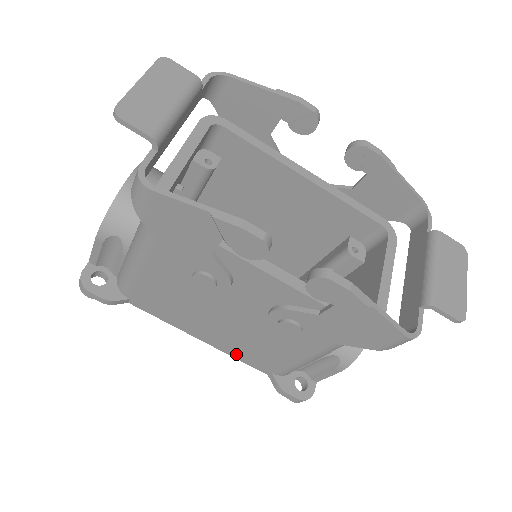
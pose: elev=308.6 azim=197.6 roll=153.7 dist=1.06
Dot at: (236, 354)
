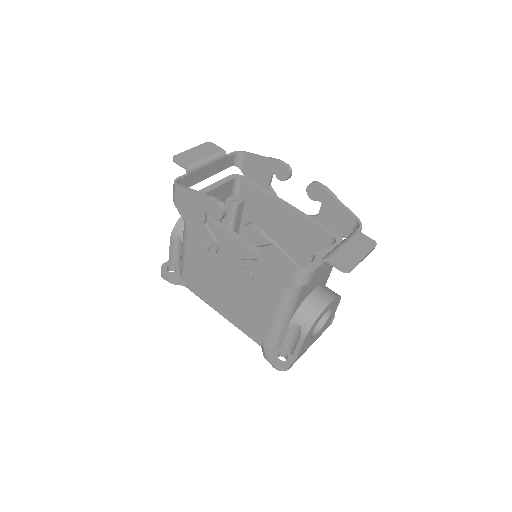
Dot at: (240, 326)
